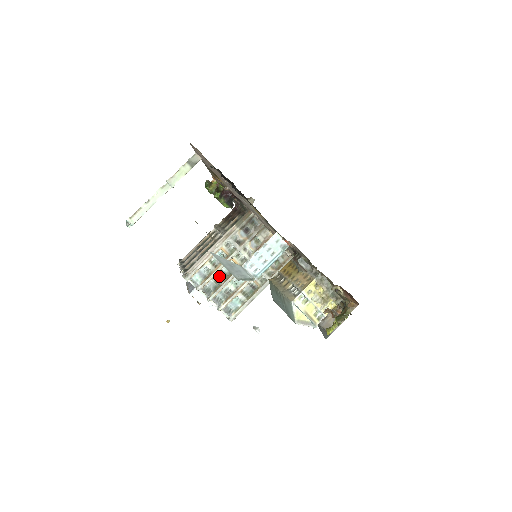
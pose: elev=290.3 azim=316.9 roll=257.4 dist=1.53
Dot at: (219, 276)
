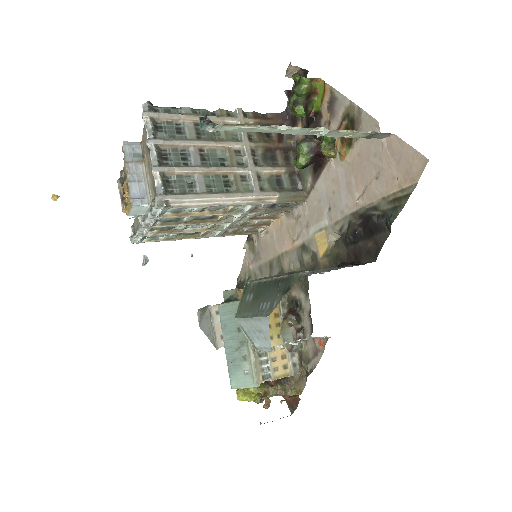
Dot at: (190, 217)
